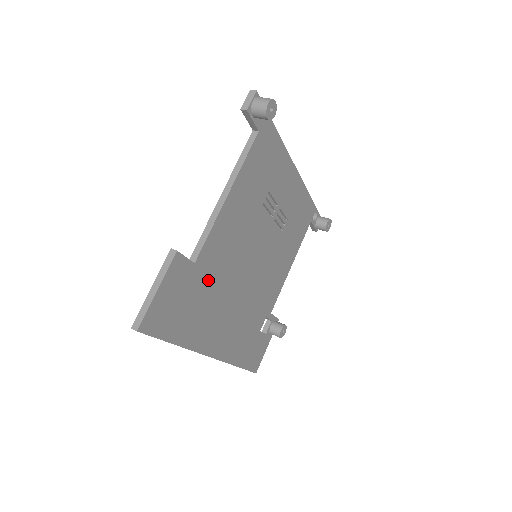
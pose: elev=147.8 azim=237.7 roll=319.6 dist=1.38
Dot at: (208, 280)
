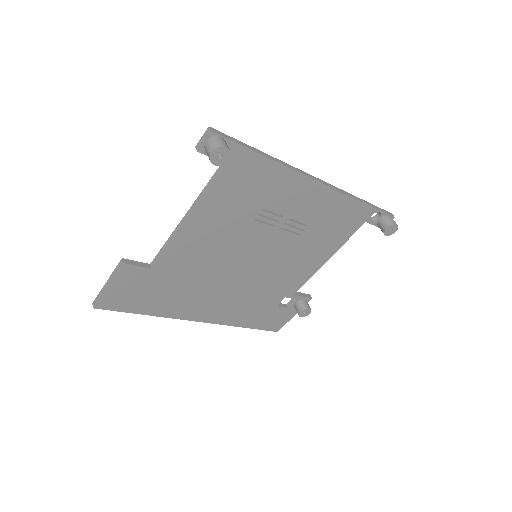
Dot at: (176, 277)
